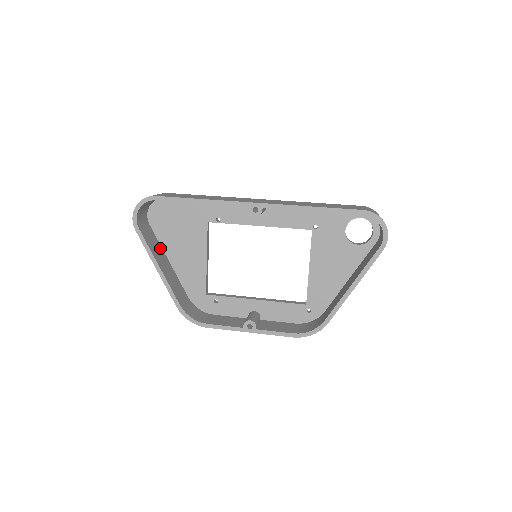
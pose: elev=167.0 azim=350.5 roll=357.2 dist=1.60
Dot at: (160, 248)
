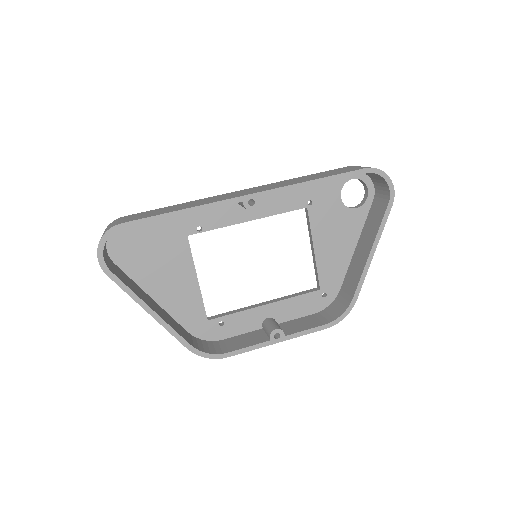
Dot at: (137, 286)
